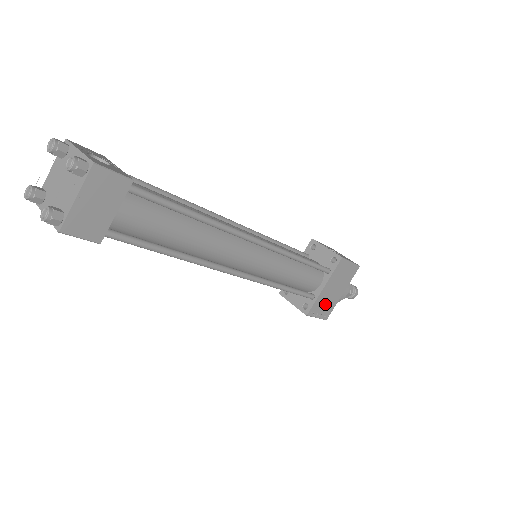
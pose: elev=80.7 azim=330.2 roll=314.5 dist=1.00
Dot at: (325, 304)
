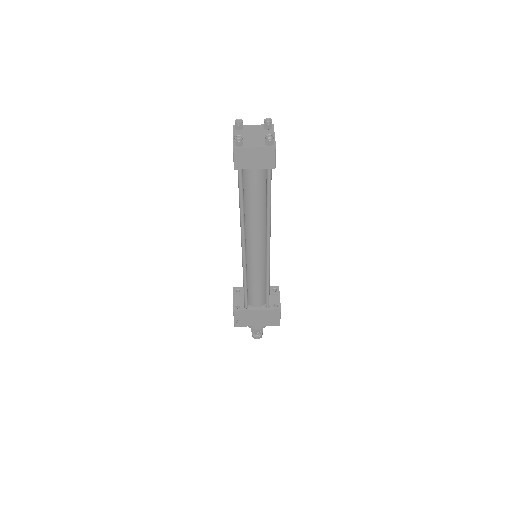
Dot at: (245, 318)
